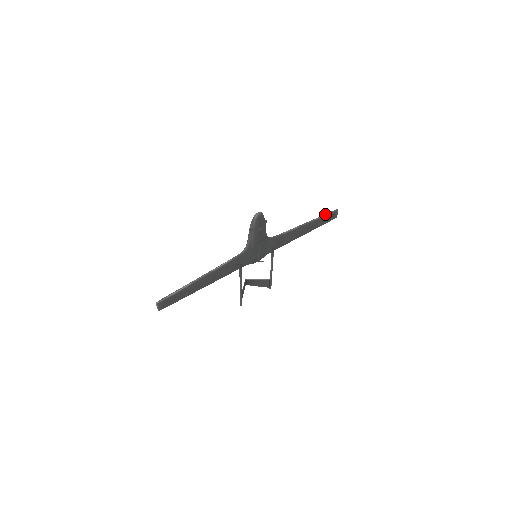
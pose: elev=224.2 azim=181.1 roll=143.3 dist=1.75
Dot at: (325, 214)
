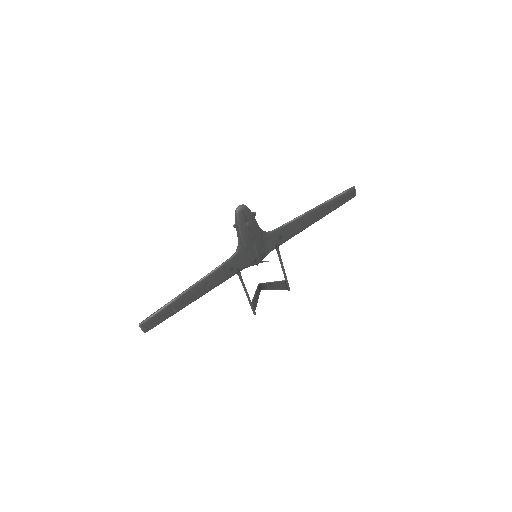
Dot at: (338, 194)
